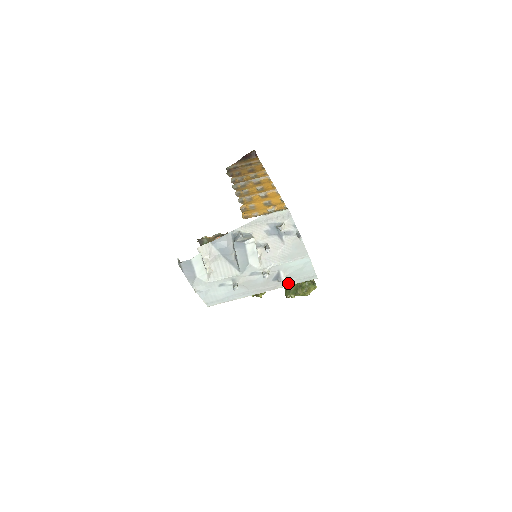
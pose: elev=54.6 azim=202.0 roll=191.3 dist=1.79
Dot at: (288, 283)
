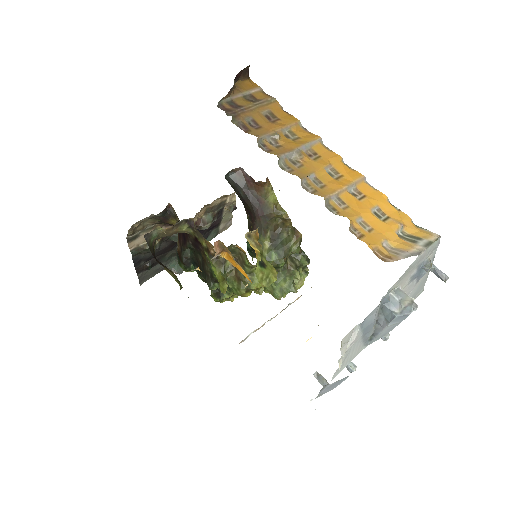
Dot at: occluded
